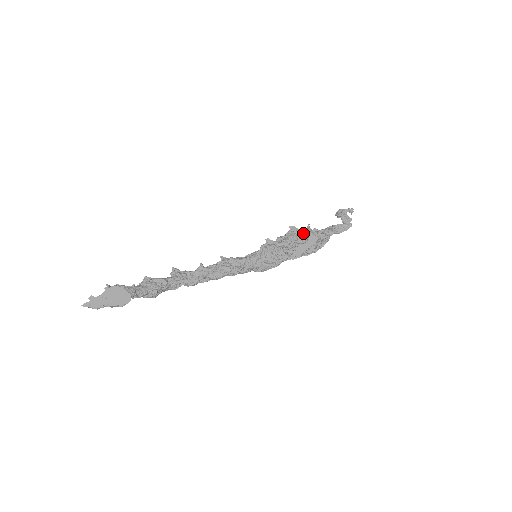
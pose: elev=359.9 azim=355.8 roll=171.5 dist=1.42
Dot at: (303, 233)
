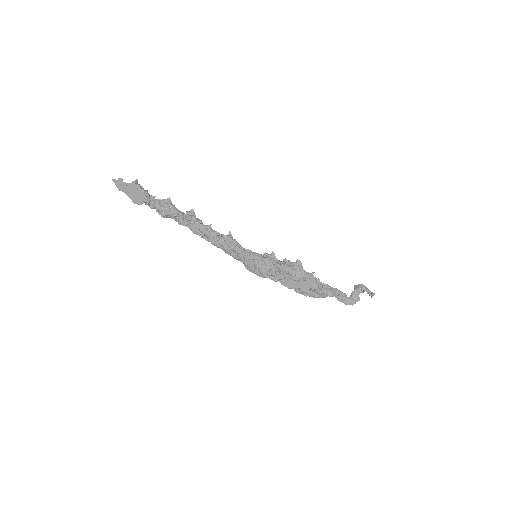
Dot at: (302, 273)
